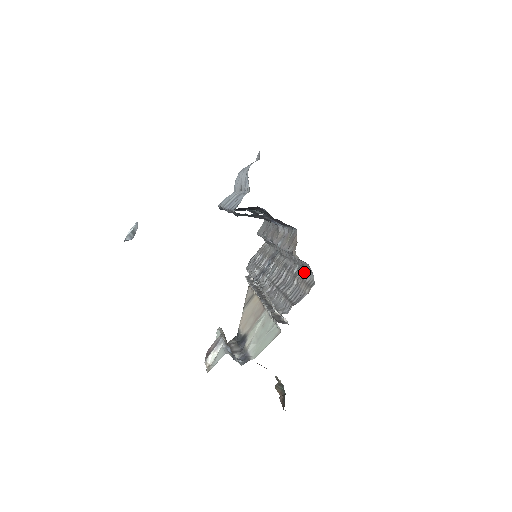
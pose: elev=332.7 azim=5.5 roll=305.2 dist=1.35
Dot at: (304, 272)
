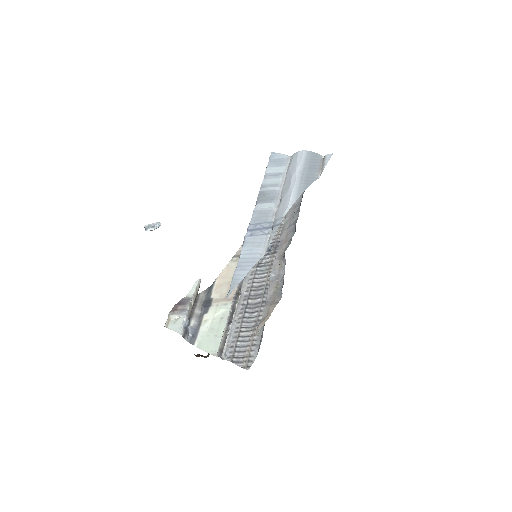
Dot at: (259, 338)
